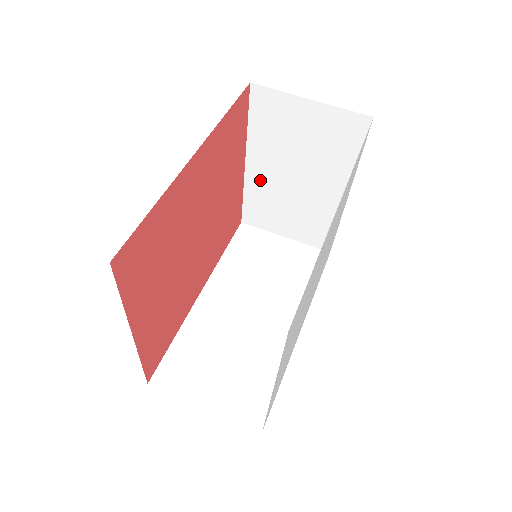
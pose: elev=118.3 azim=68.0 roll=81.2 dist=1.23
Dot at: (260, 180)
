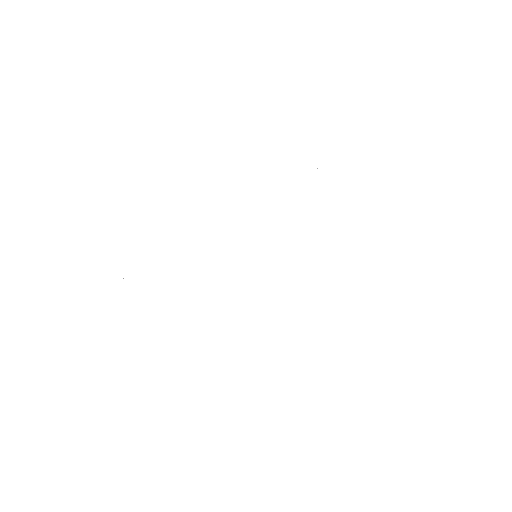
Dot at: occluded
